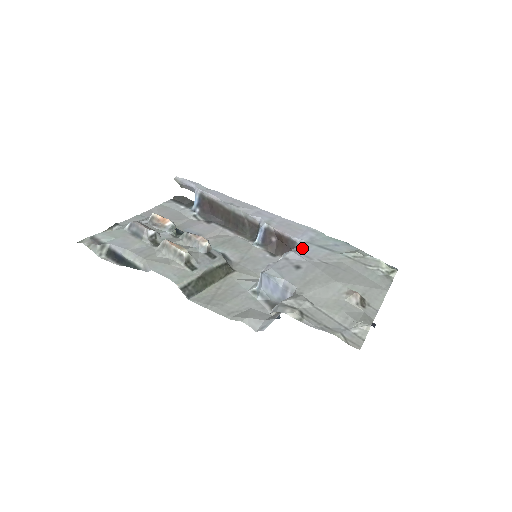
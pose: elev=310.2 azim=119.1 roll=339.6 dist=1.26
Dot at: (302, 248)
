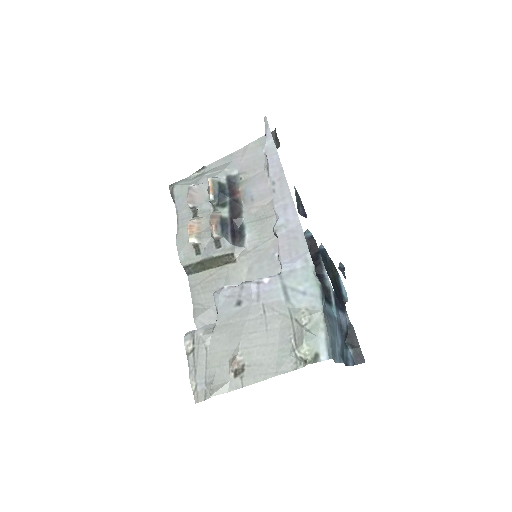
Dot at: (266, 281)
